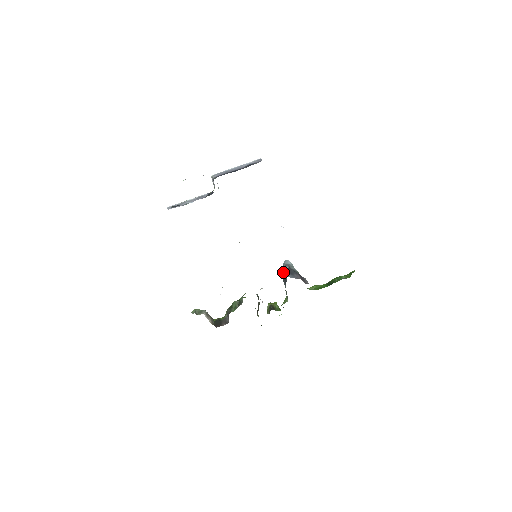
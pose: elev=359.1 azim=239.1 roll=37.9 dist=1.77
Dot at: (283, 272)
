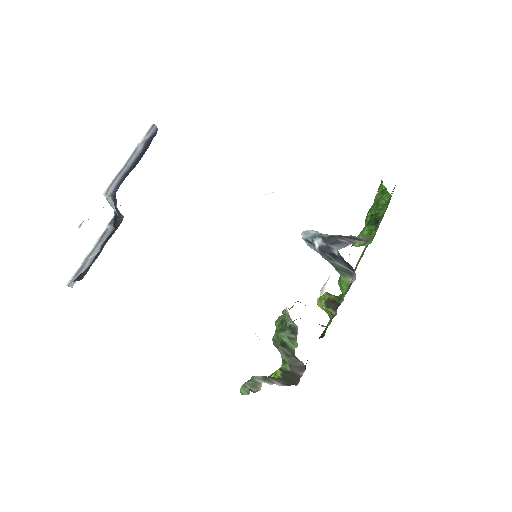
Dot at: (319, 249)
